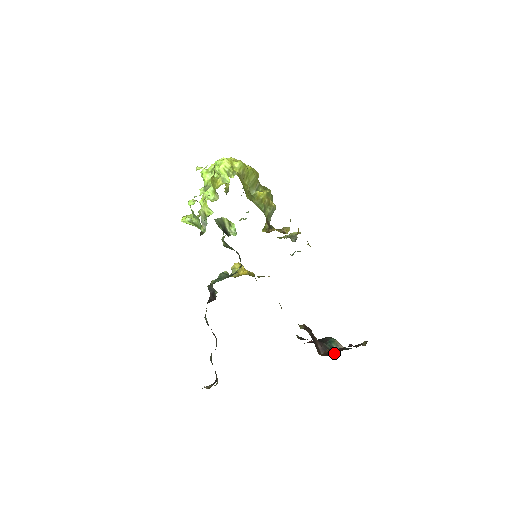
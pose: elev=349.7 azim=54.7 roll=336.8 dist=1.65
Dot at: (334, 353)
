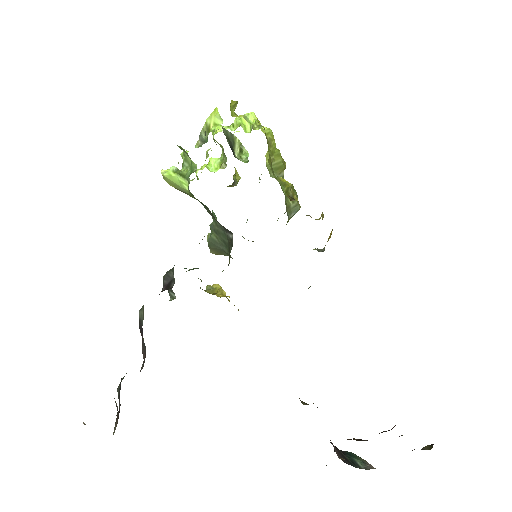
Dot at: occluded
